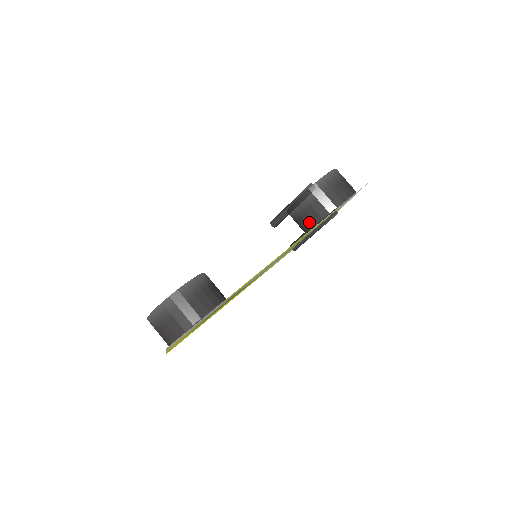
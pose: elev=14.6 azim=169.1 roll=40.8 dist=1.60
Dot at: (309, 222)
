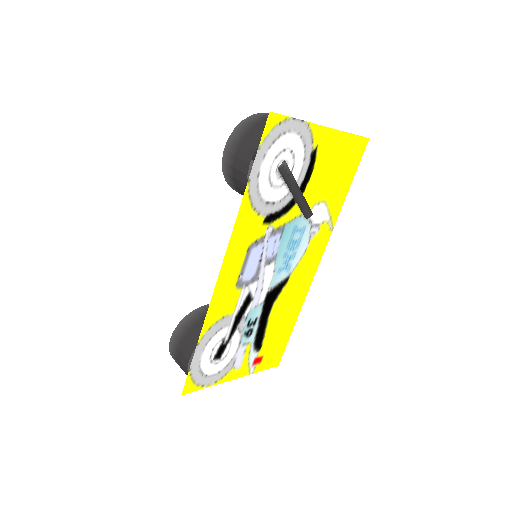
Dot at: occluded
